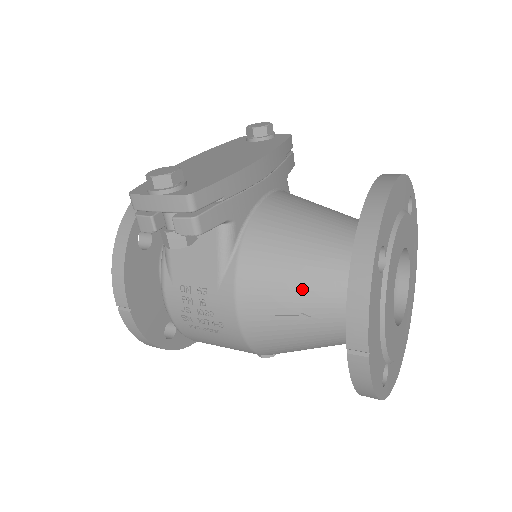
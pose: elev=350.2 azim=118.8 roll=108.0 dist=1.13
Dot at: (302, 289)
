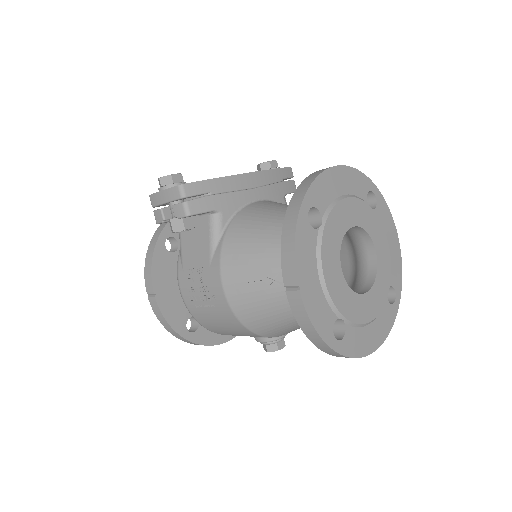
Dot at: (267, 257)
